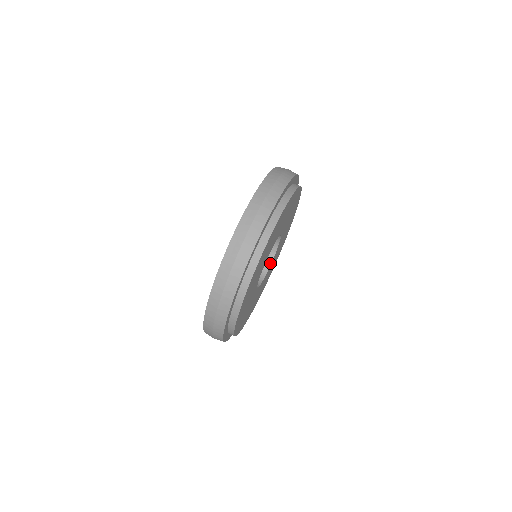
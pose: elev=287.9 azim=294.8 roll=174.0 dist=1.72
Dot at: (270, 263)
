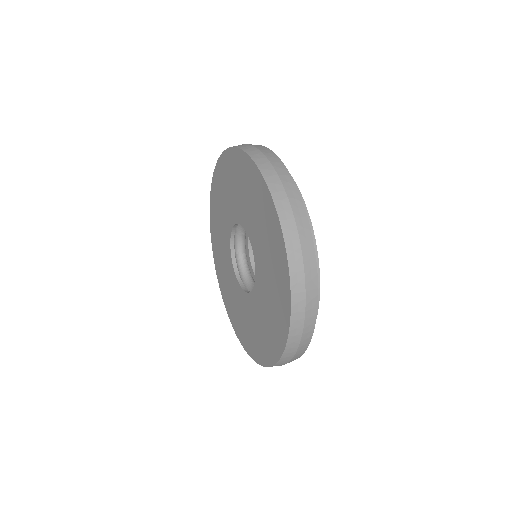
Dot at: occluded
